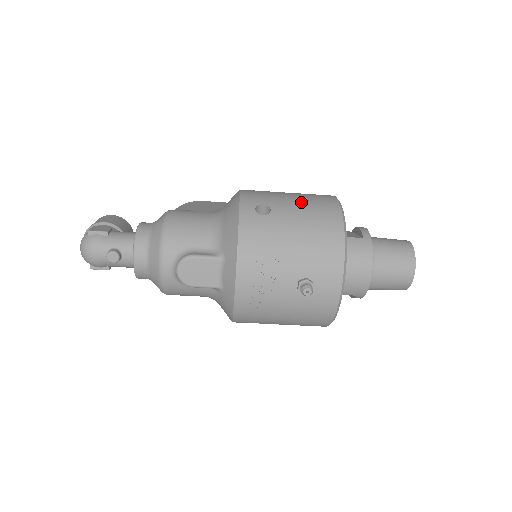
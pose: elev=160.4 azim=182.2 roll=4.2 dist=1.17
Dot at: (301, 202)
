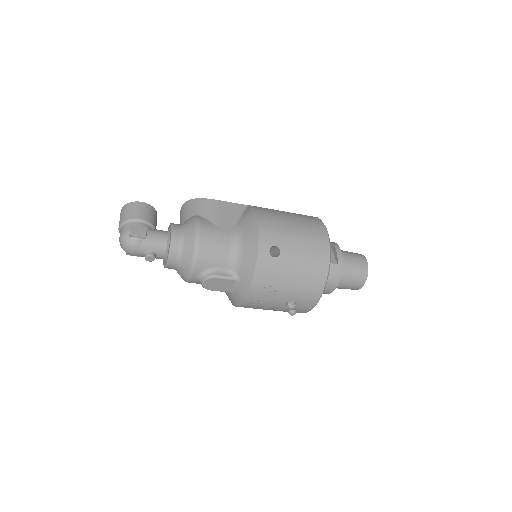
Dot at: (303, 244)
